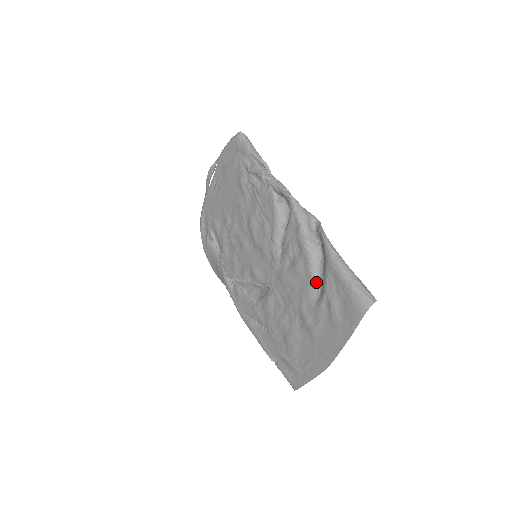
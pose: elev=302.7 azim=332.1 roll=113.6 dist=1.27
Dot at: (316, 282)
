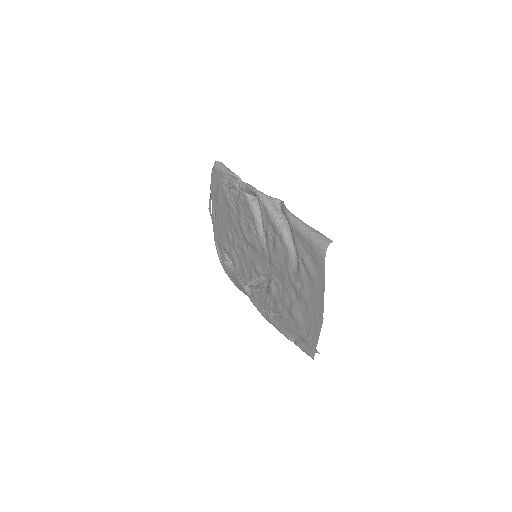
Dot at: (292, 250)
